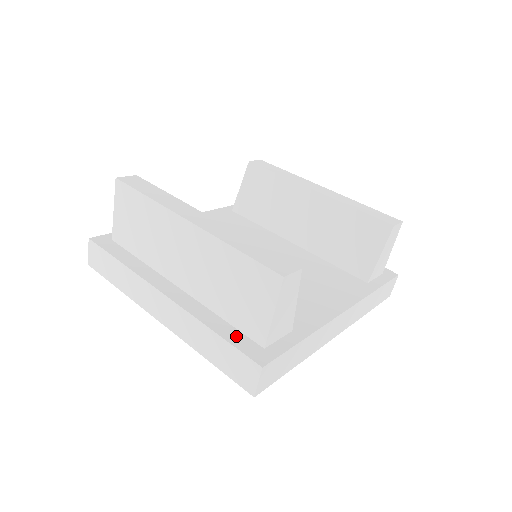
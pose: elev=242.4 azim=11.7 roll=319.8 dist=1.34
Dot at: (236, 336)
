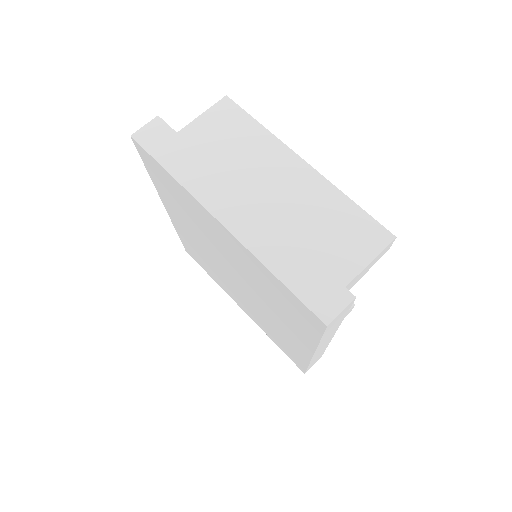
Dot at: occluded
